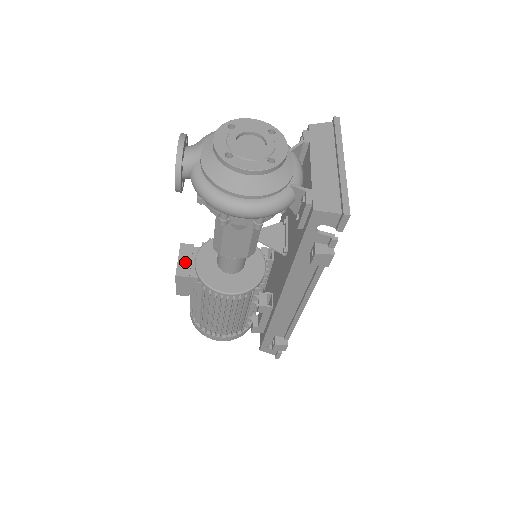
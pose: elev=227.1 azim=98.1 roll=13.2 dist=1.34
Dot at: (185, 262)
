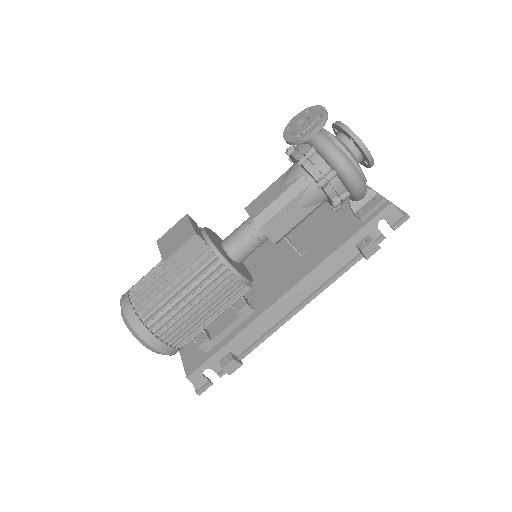
Dot at: (197, 229)
